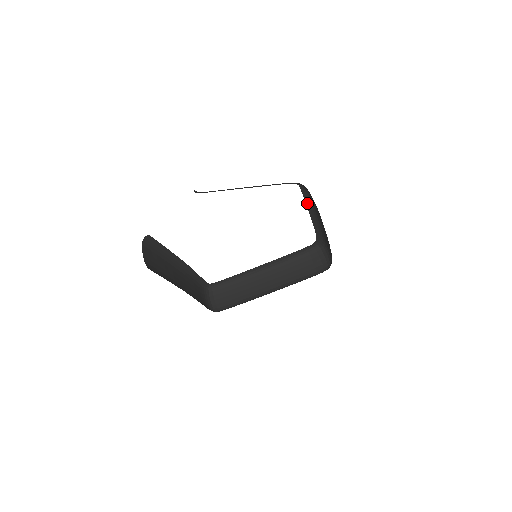
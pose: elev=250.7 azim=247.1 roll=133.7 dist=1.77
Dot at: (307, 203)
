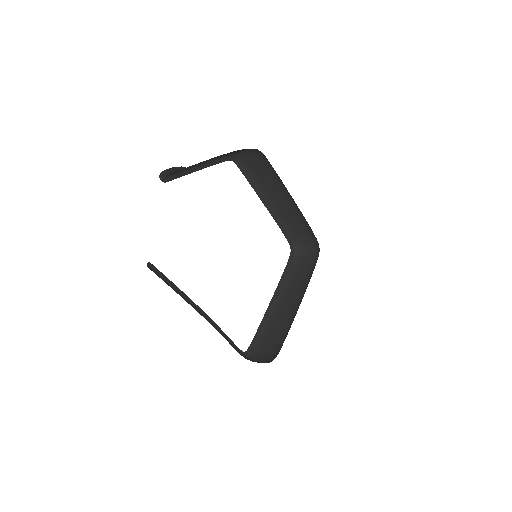
Dot at: (253, 187)
